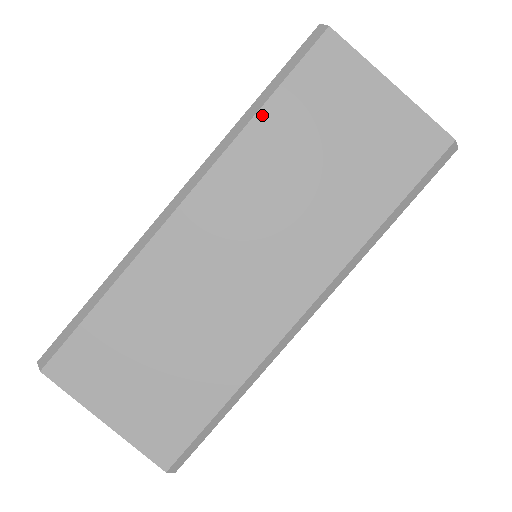
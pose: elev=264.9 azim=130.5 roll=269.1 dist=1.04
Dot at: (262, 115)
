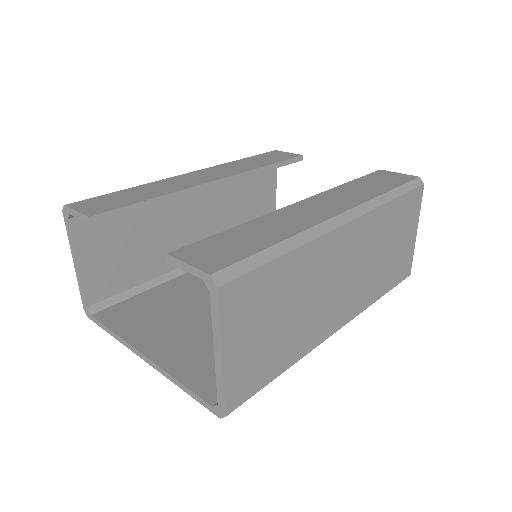
Dot at: (392, 204)
